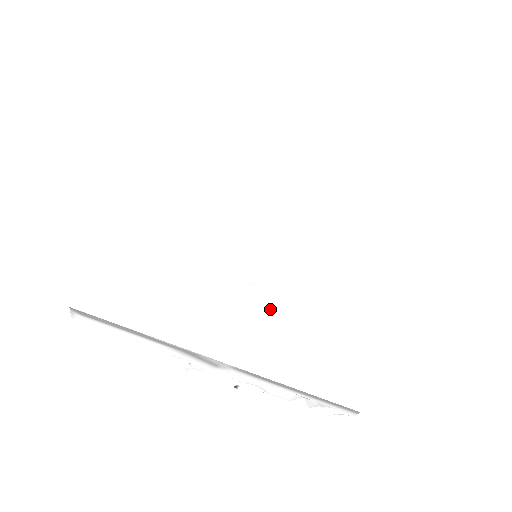
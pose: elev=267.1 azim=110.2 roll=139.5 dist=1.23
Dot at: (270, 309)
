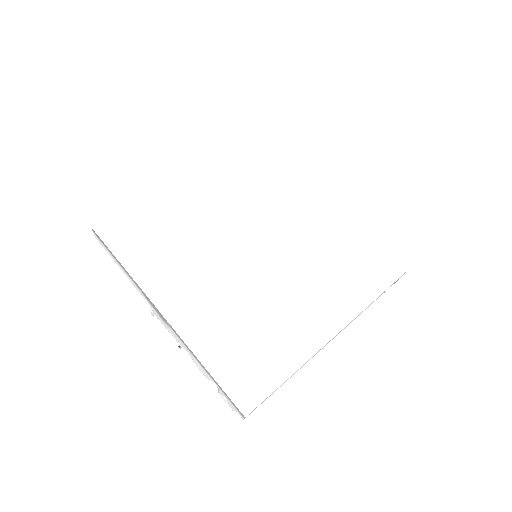
Dot at: (231, 301)
